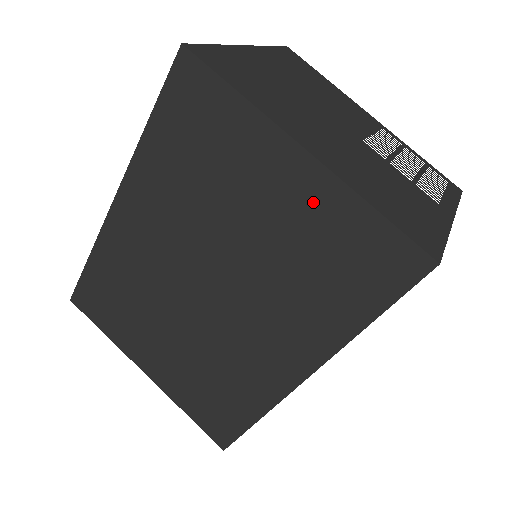
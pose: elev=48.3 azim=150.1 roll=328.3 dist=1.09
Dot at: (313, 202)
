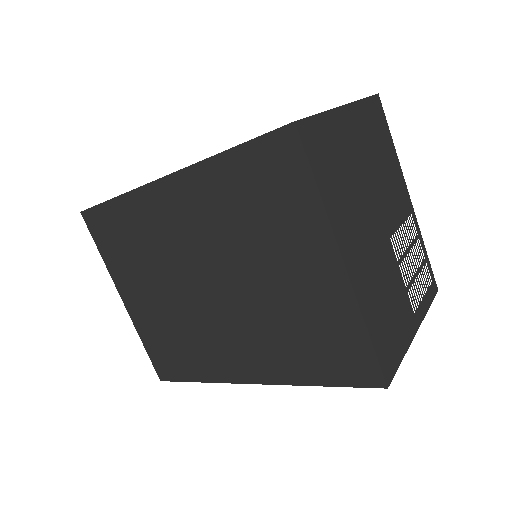
Dot at: (327, 297)
